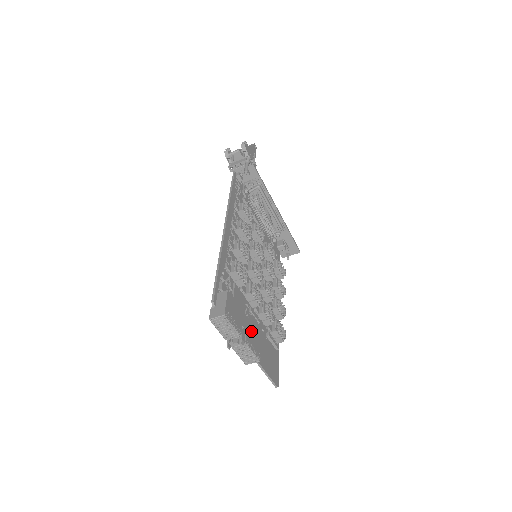
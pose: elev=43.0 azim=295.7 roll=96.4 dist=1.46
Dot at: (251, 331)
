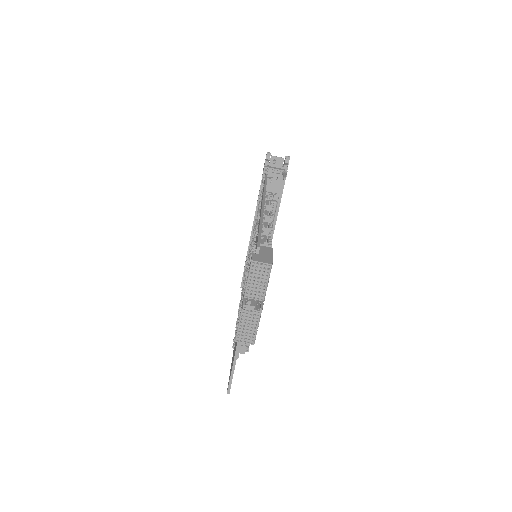
Dot at: occluded
